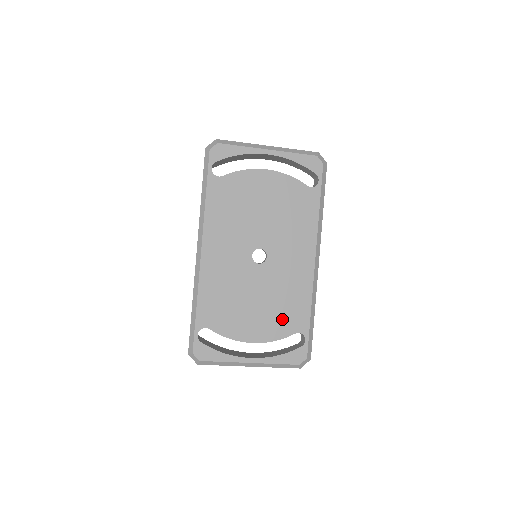
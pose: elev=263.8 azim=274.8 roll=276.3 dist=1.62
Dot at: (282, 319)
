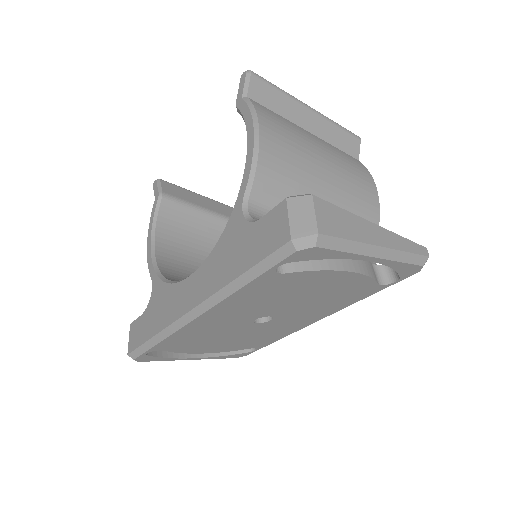
Dot at: (245, 344)
